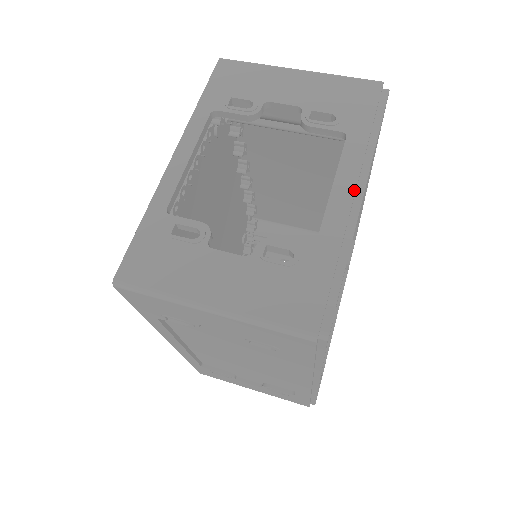
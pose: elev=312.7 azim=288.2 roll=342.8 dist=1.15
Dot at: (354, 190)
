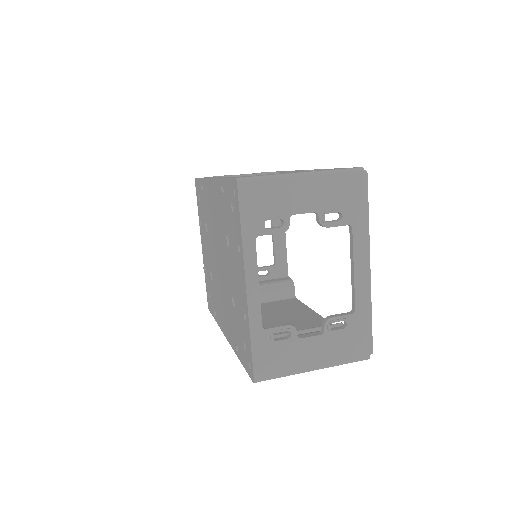
Dot at: (366, 267)
